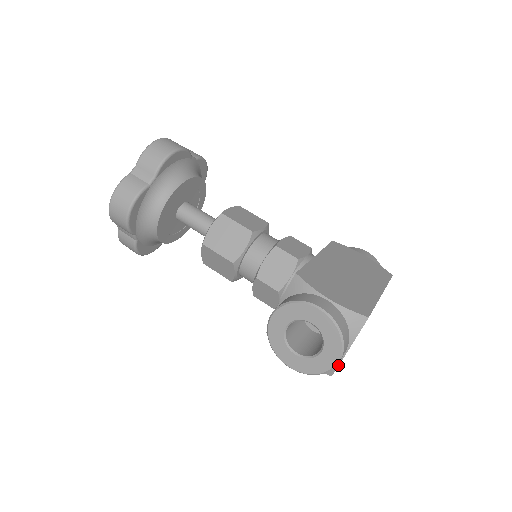
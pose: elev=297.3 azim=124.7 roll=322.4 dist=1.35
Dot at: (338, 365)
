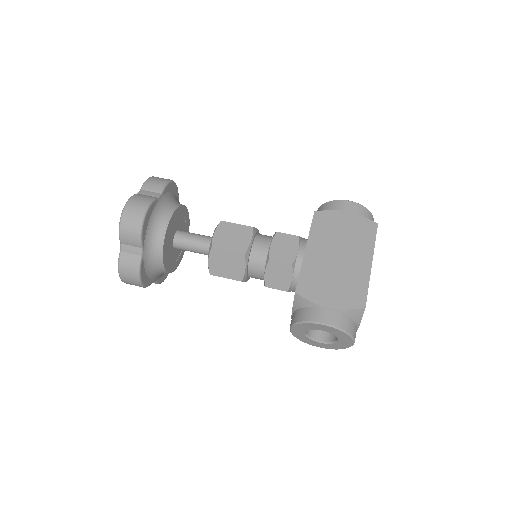
Dot at: occluded
